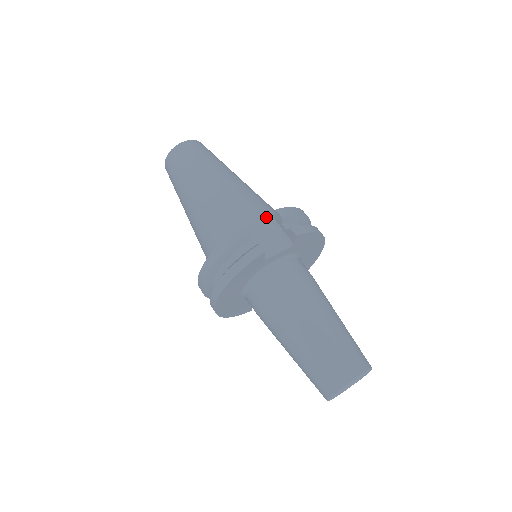
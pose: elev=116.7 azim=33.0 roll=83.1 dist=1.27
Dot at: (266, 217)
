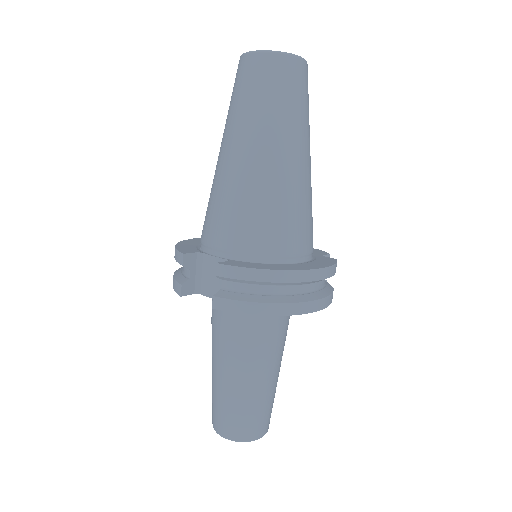
Dot at: (233, 249)
